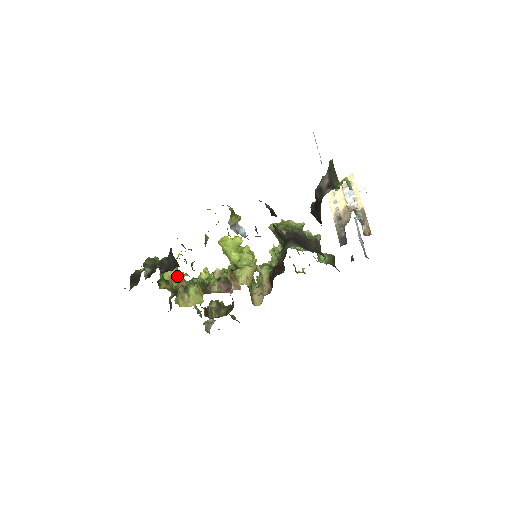
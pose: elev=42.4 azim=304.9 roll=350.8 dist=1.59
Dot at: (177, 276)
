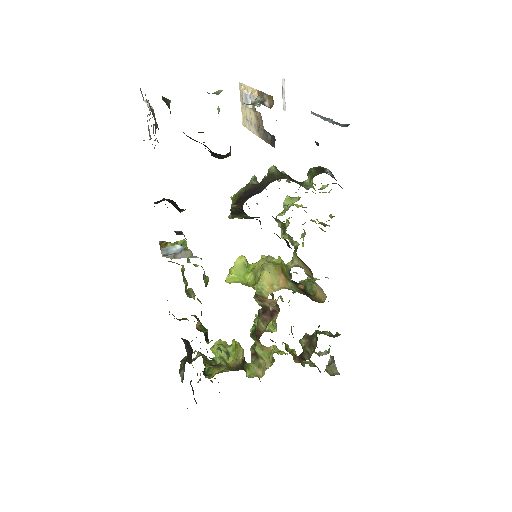
Dot at: (225, 351)
